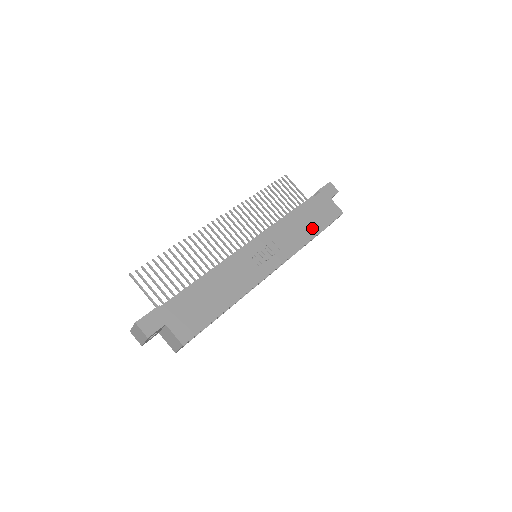
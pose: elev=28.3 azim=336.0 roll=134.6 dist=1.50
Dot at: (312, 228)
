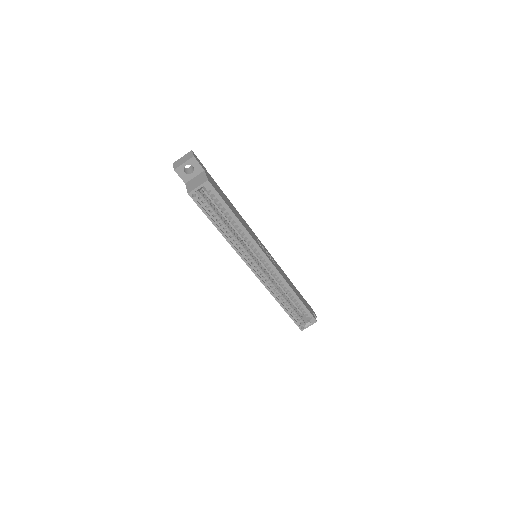
Dot at: occluded
